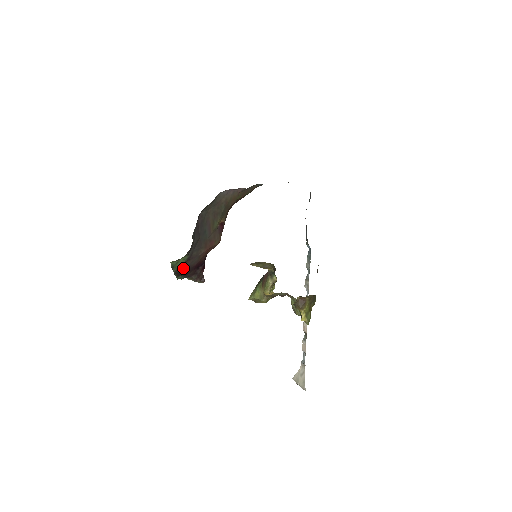
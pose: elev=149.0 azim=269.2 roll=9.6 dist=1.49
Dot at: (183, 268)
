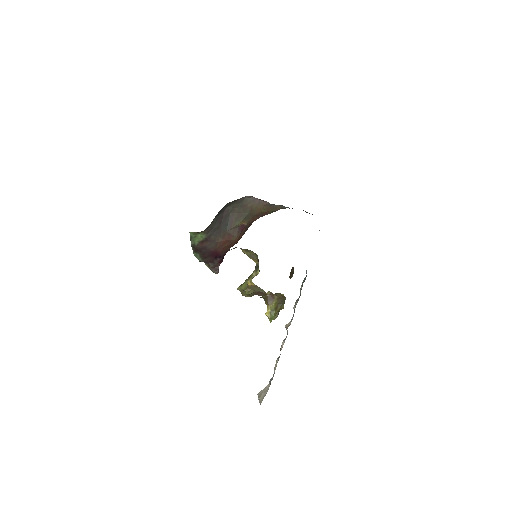
Dot at: (200, 246)
